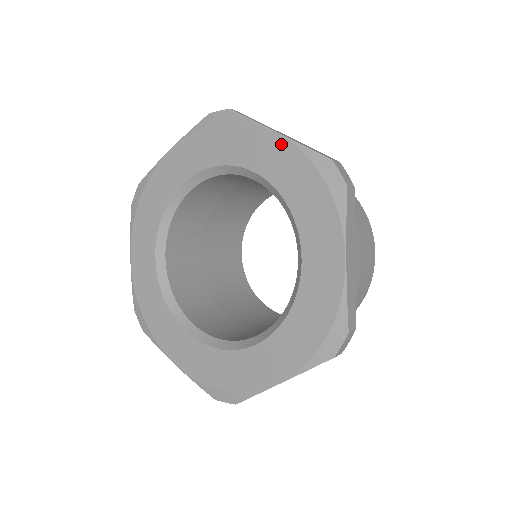
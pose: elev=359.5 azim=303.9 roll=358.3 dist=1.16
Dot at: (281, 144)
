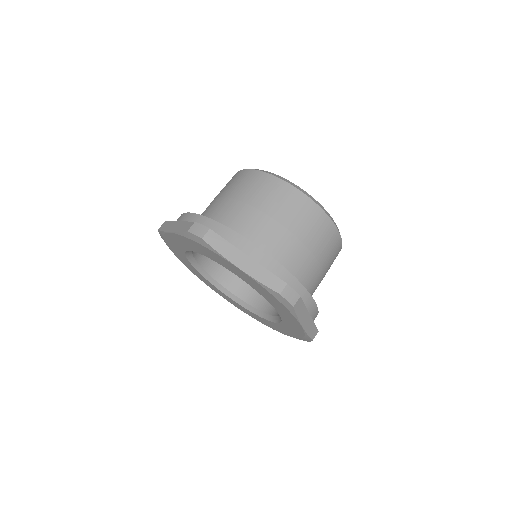
Dot at: (245, 275)
